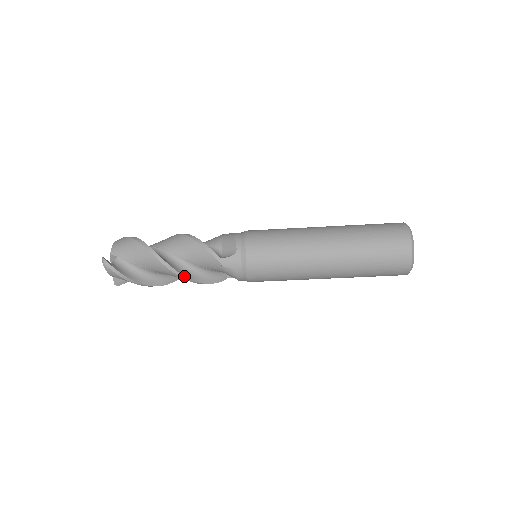
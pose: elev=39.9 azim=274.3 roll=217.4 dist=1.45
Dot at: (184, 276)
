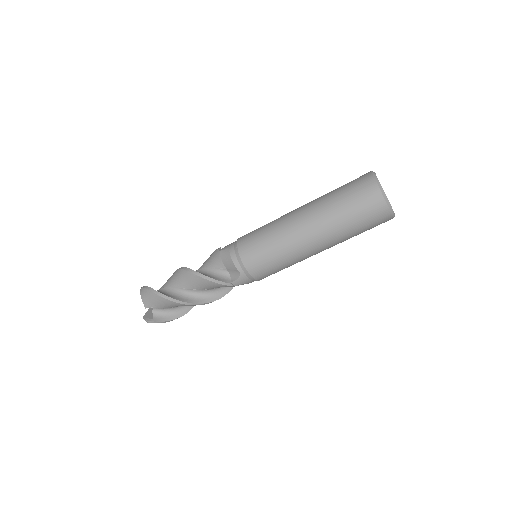
Dot at: (211, 302)
